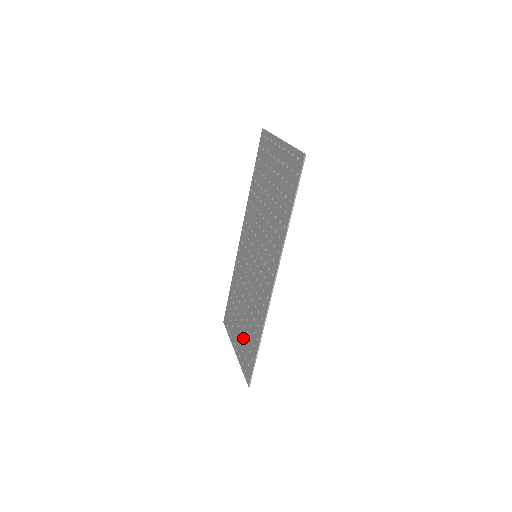
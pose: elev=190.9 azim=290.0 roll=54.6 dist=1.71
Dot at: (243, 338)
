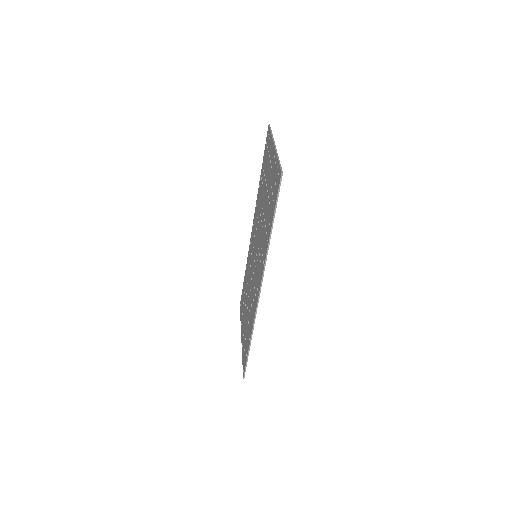
Dot at: (245, 330)
